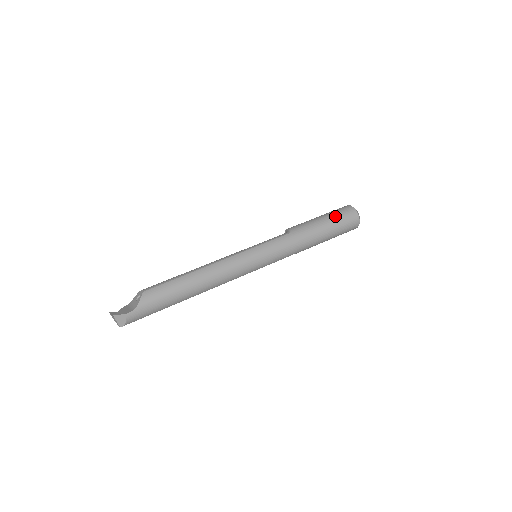
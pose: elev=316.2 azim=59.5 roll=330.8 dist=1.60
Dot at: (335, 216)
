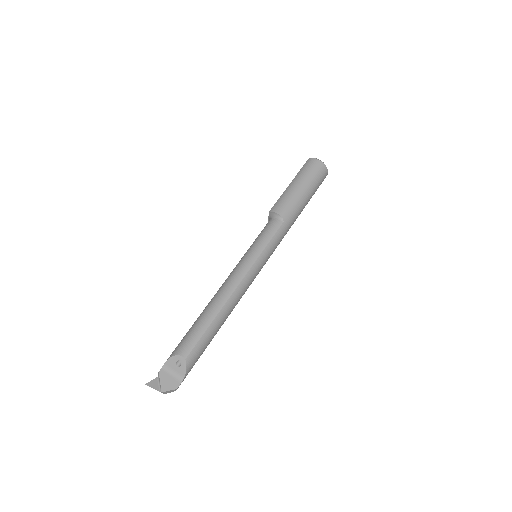
Dot at: (313, 183)
